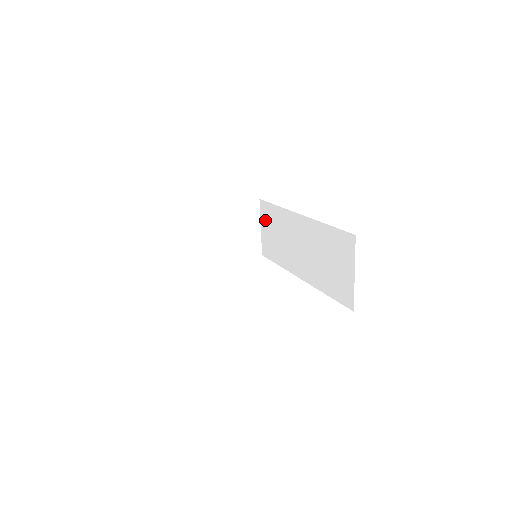
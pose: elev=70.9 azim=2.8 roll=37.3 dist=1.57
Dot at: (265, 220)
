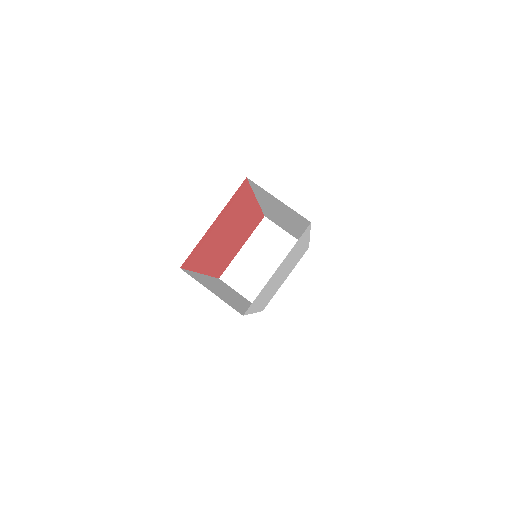
Dot at: occluded
